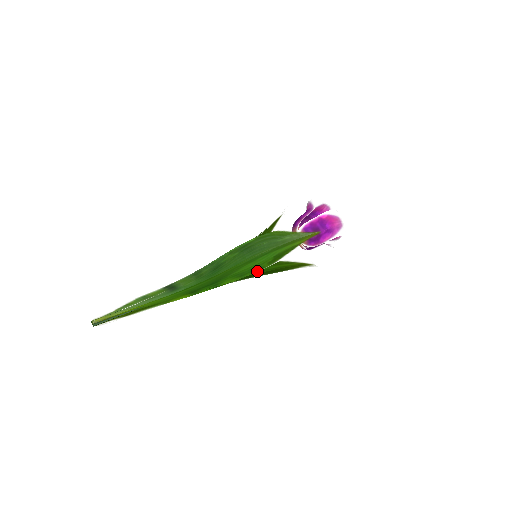
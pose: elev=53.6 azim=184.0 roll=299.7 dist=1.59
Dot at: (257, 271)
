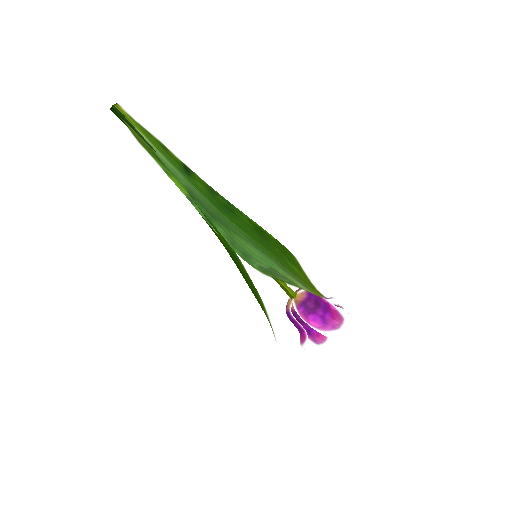
Dot at: (245, 260)
